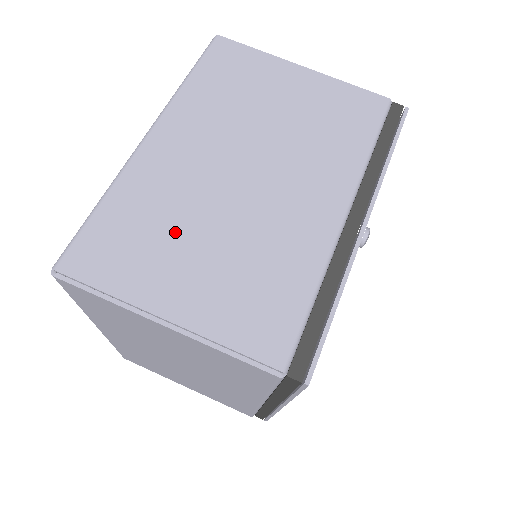
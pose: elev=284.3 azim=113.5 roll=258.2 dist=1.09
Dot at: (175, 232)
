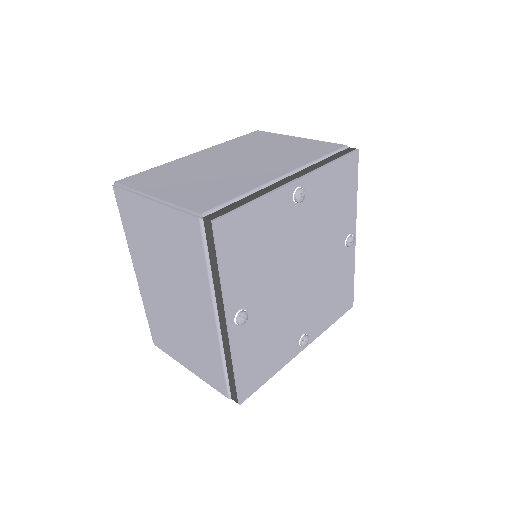
Dot at: (182, 176)
